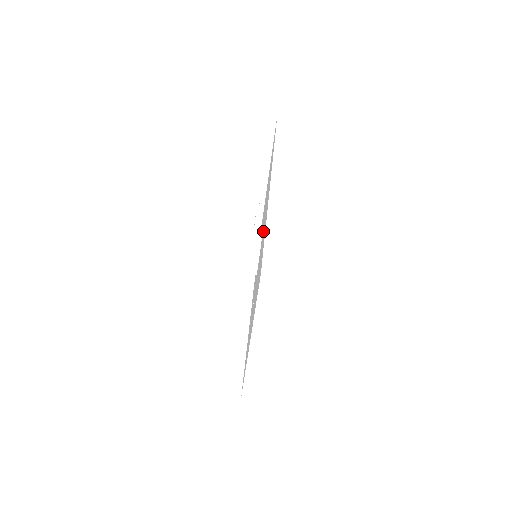
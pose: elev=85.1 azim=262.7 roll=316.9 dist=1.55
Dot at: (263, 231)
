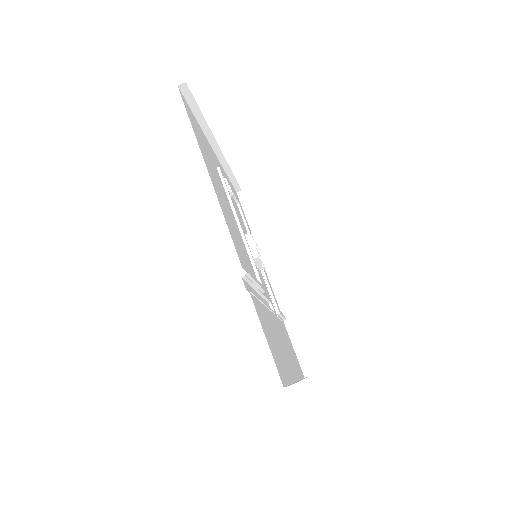
Dot at: occluded
